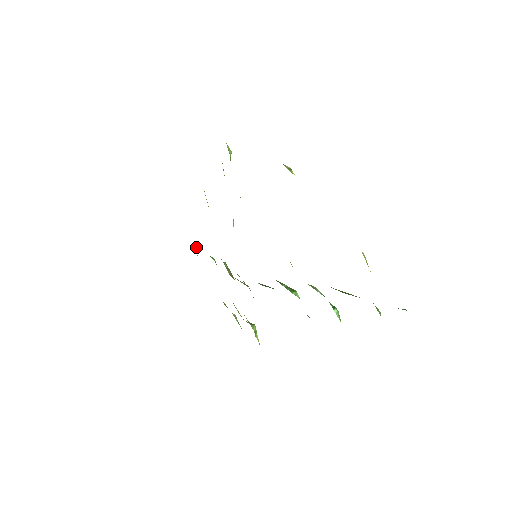
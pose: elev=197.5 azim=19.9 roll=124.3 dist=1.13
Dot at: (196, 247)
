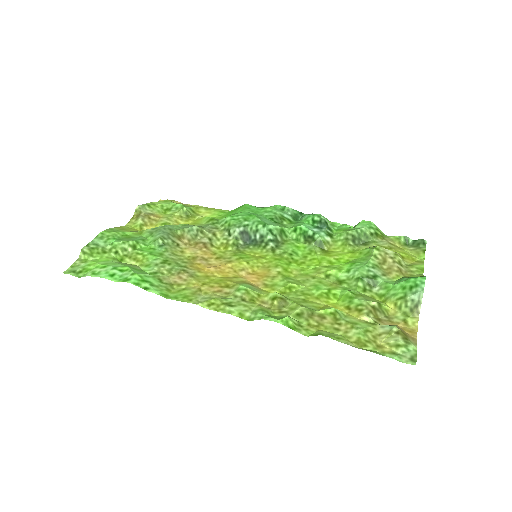
Dot at: (116, 260)
